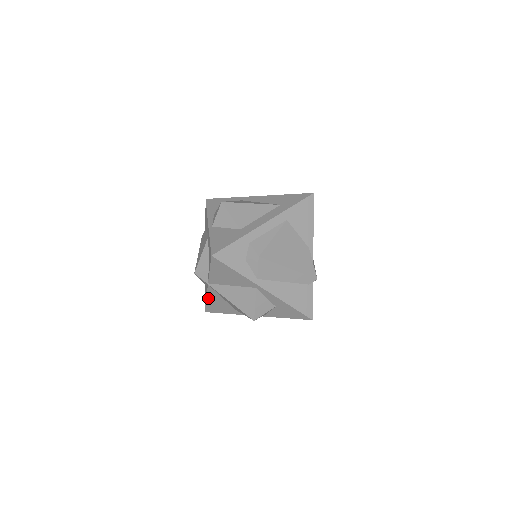
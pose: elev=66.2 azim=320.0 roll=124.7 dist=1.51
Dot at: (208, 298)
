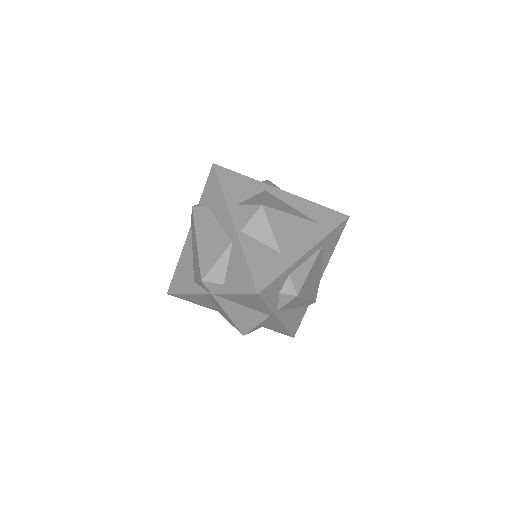
Dot at: (191, 295)
